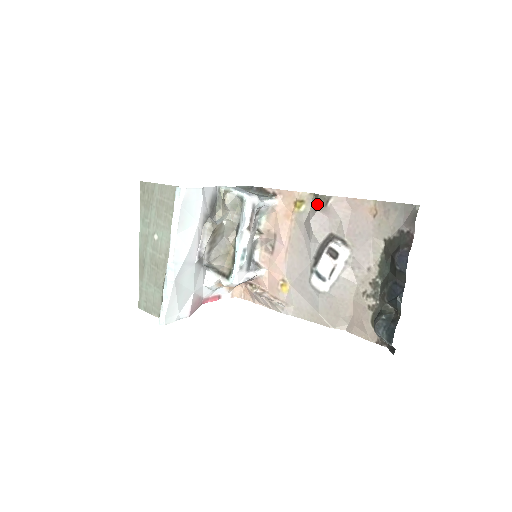
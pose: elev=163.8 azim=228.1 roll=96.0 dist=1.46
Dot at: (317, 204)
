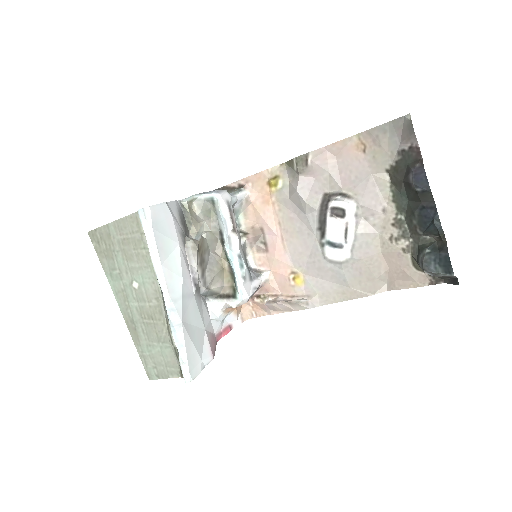
Dot at: (296, 169)
